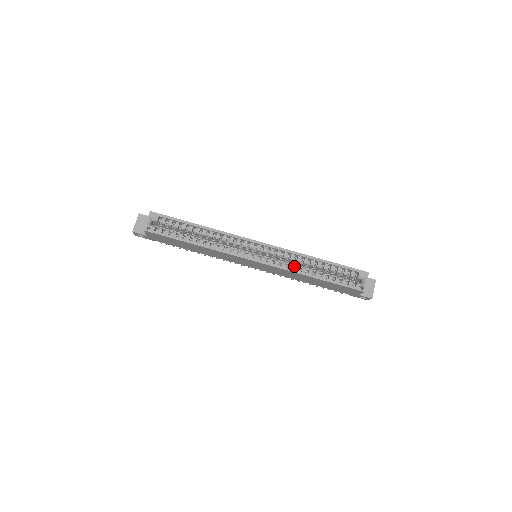
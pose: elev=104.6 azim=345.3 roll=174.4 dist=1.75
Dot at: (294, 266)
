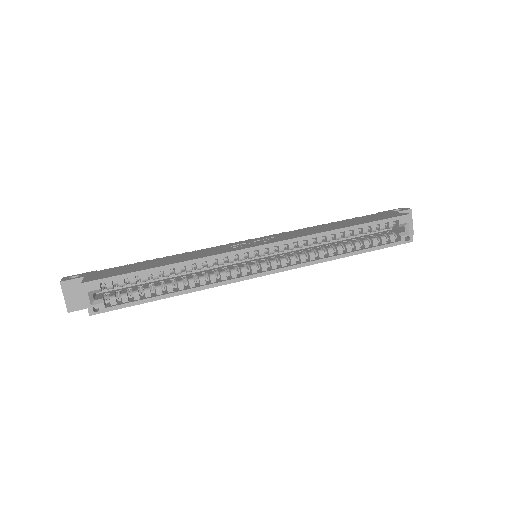
Dot at: (315, 251)
